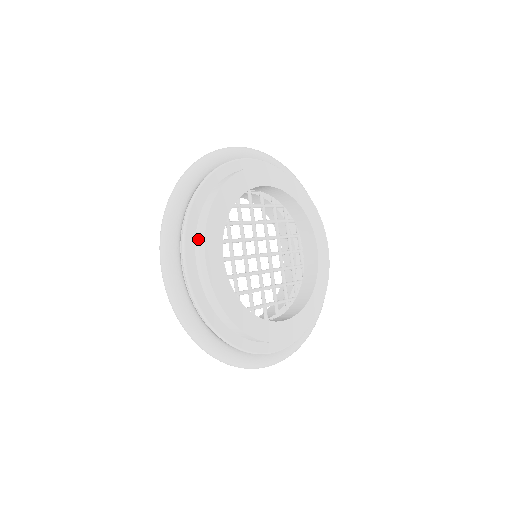
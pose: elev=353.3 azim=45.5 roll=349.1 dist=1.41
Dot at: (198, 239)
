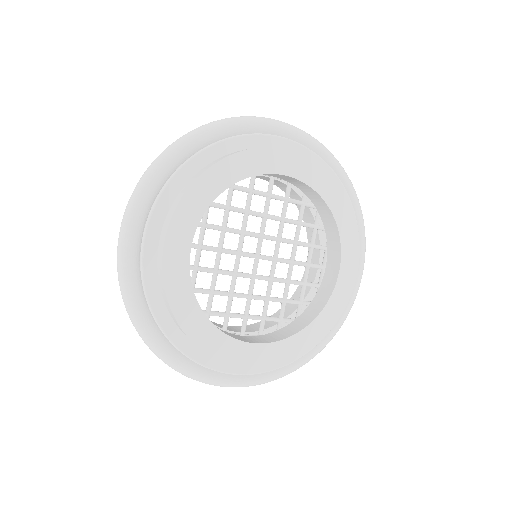
Dot at: (168, 215)
